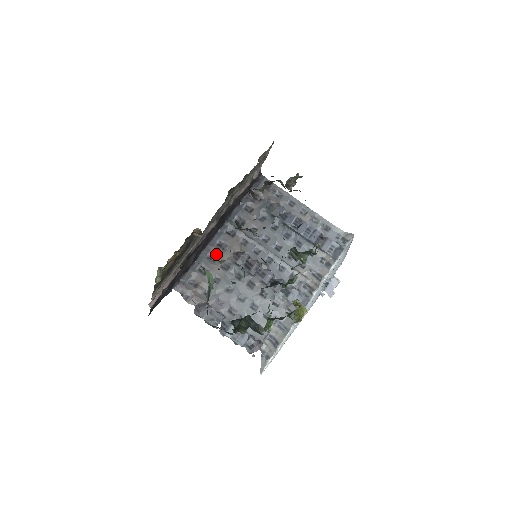
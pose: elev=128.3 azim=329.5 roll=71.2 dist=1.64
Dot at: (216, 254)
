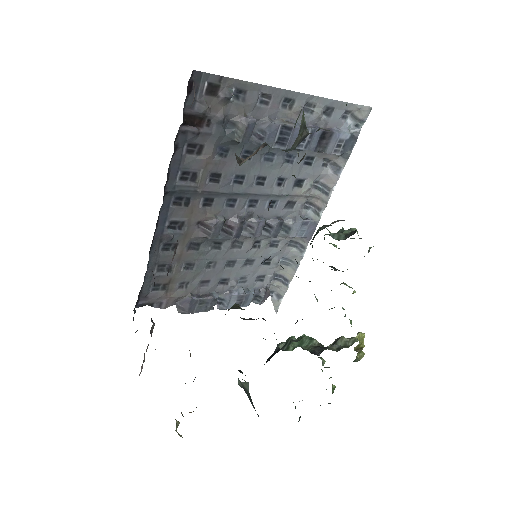
Dot at: (173, 241)
